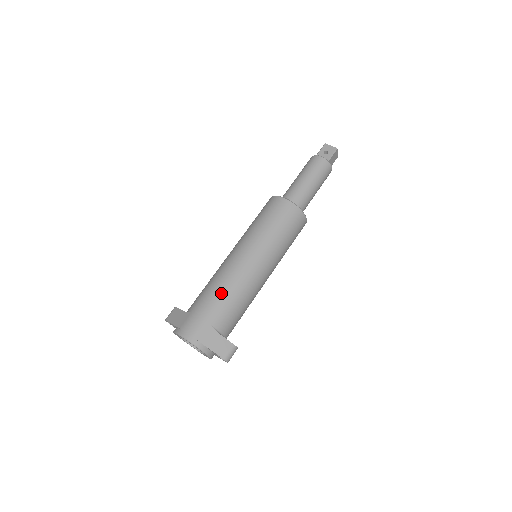
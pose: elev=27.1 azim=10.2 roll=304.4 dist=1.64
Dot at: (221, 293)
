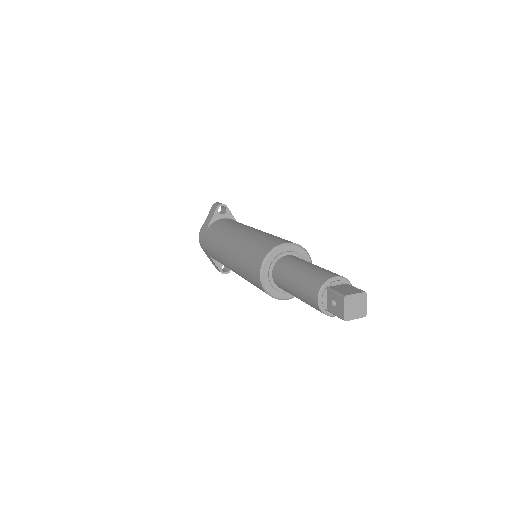
Dot at: (213, 251)
